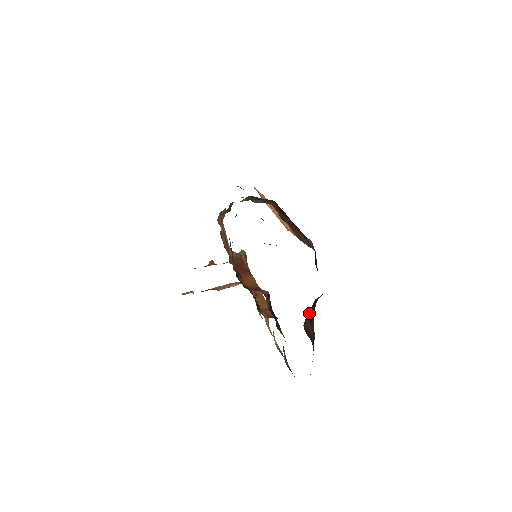
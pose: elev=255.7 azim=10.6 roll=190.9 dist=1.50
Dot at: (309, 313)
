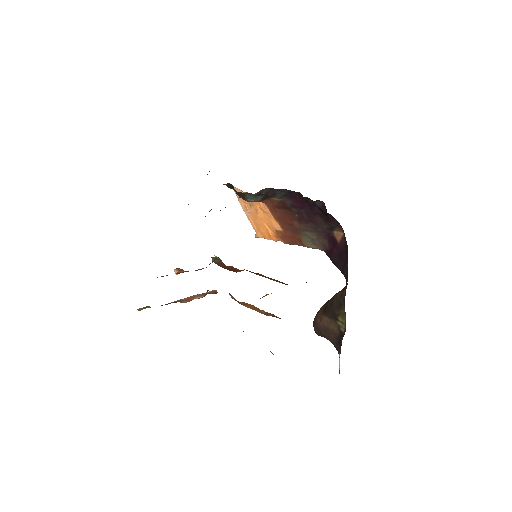
Dot at: (328, 310)
